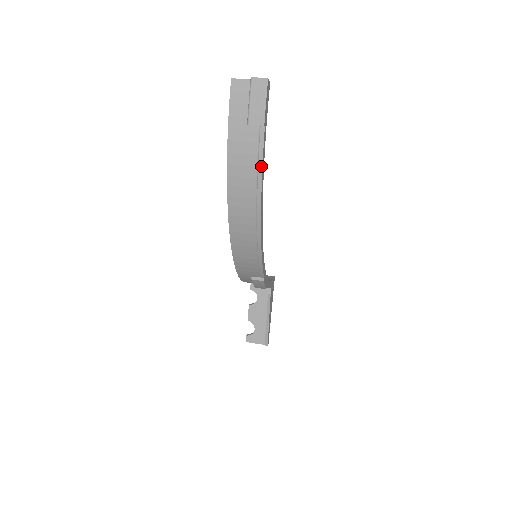
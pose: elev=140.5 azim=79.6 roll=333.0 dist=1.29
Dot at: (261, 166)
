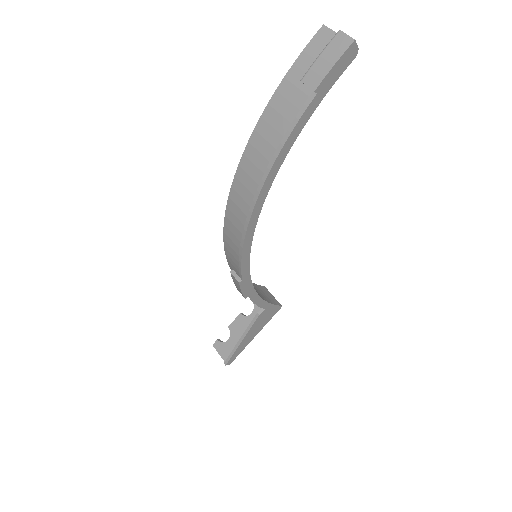
Dot at: (287, 137)
